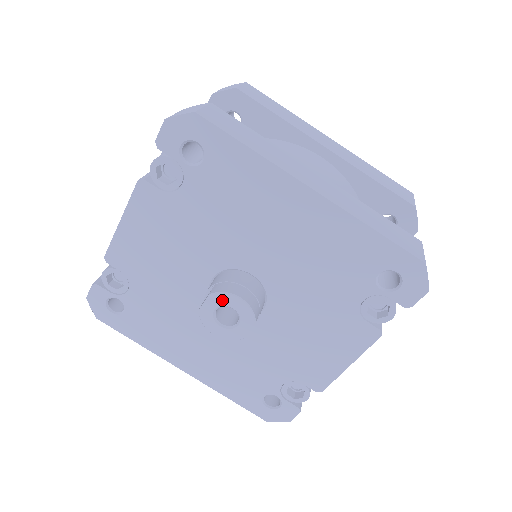
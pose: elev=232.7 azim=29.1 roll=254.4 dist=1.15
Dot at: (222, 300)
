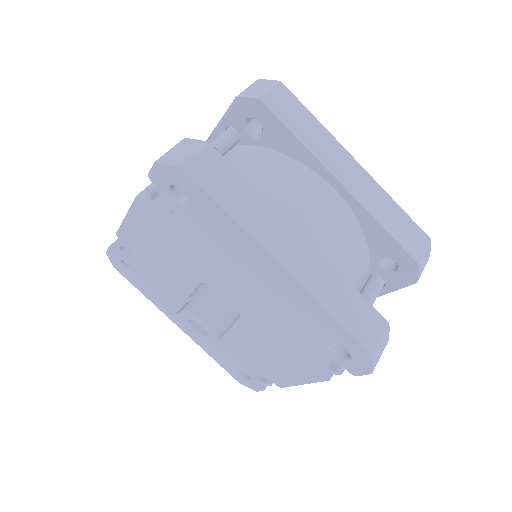
Dot at: (193, 317)
